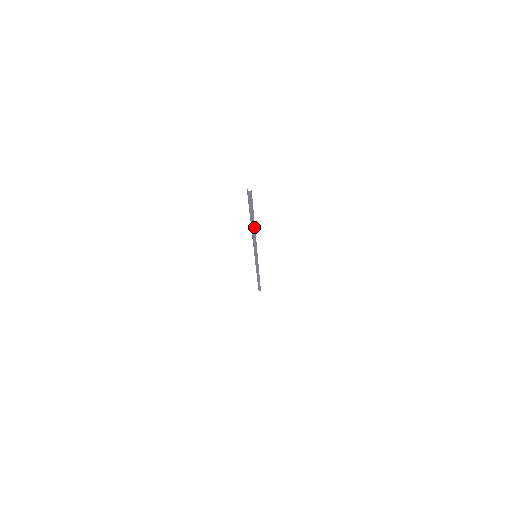
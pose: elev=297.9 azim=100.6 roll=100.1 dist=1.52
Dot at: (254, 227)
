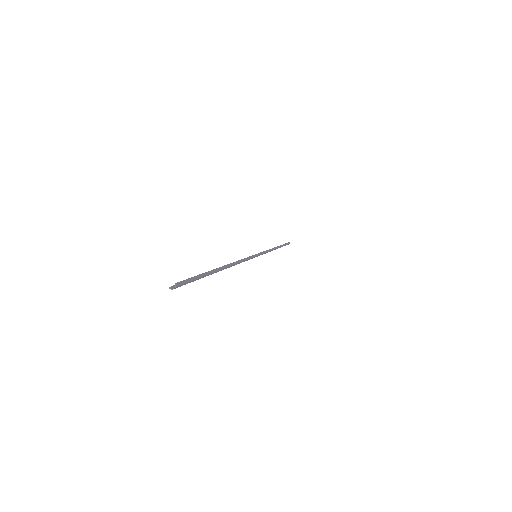
Dot at: (224, 267)
